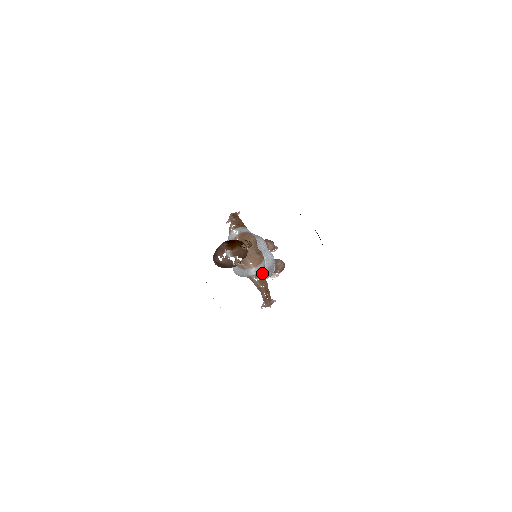
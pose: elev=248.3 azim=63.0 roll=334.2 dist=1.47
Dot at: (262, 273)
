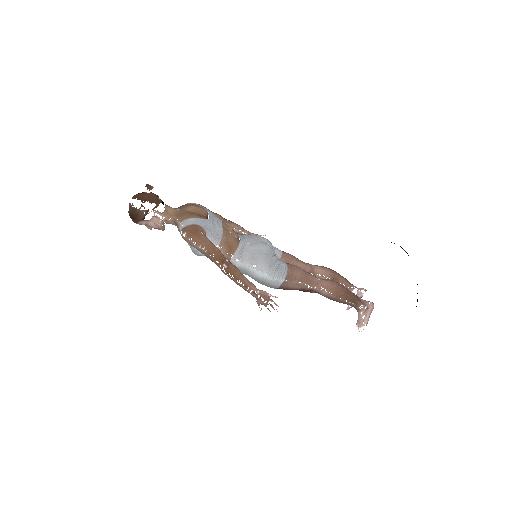
Dot at: (192, 228)
